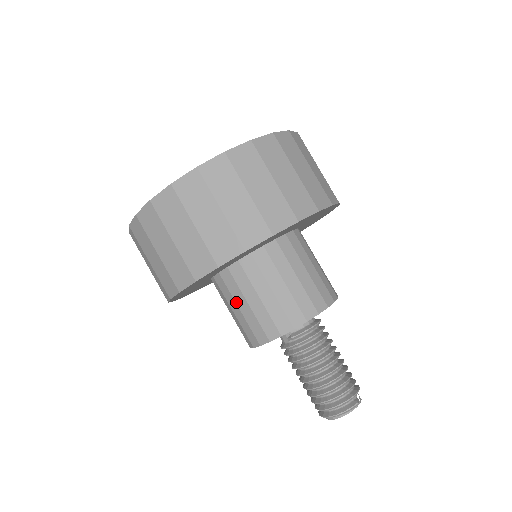
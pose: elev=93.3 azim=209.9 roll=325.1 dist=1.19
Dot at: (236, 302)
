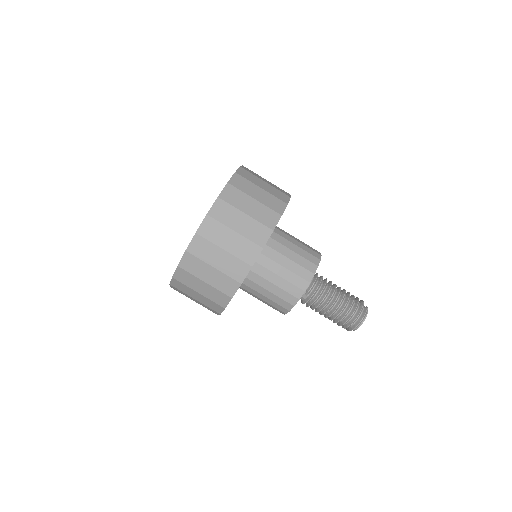
Dot at: (265, 288)
